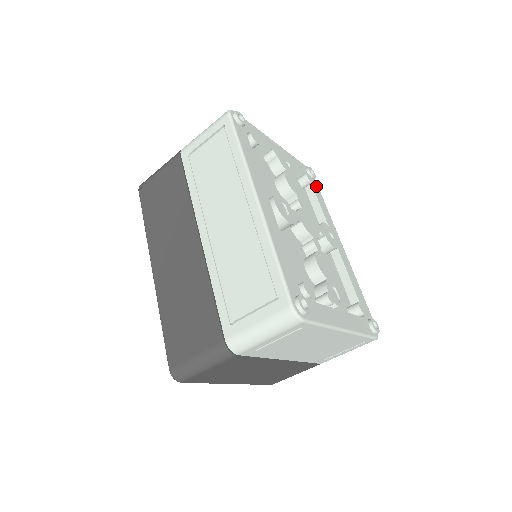
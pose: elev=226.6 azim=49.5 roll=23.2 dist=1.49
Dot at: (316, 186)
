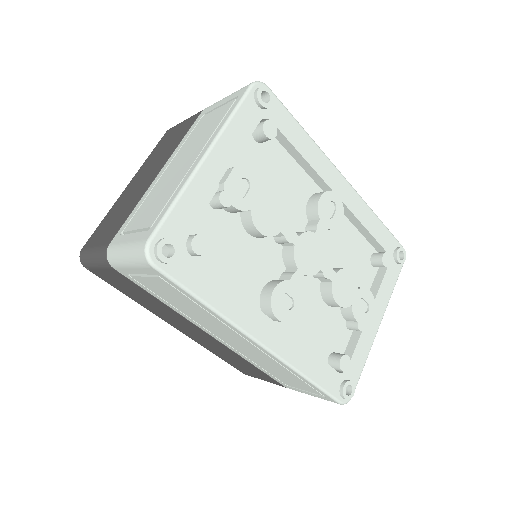
Dot at: (279, 111)
